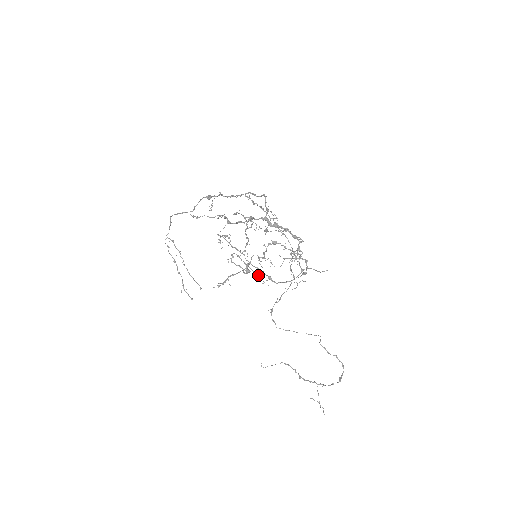
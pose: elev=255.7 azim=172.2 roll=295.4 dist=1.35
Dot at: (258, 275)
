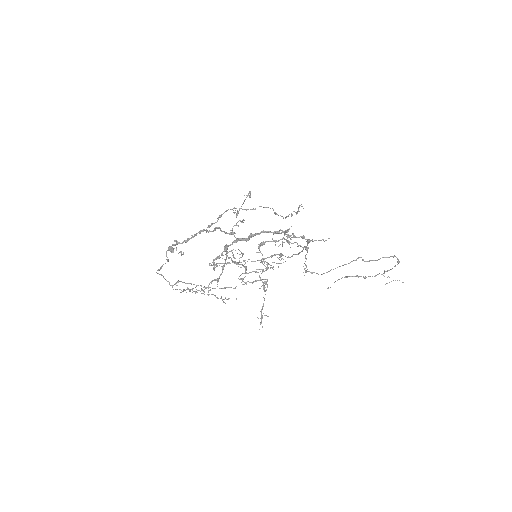
Dot at: (272, 267)
